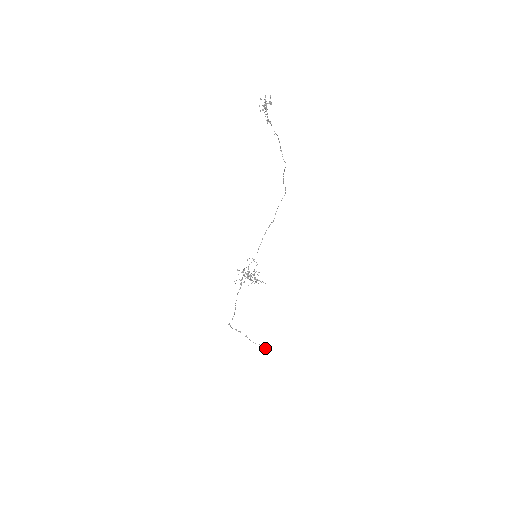
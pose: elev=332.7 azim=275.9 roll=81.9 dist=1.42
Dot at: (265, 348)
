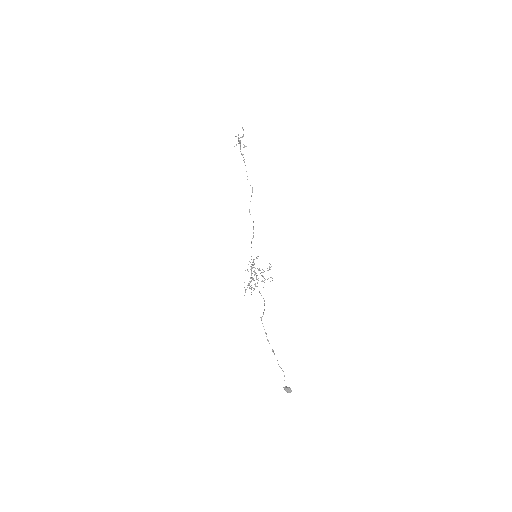
Dot at: (286, 386)
